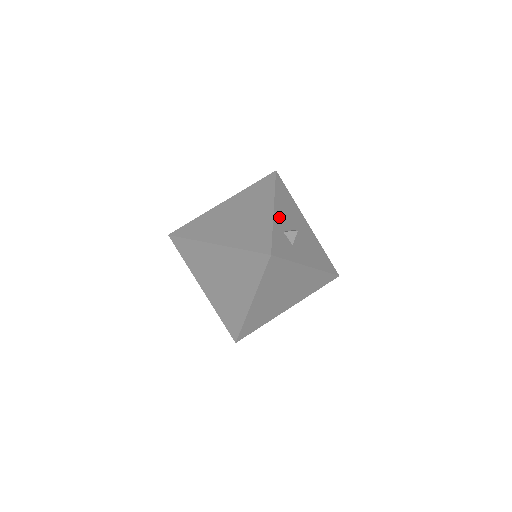
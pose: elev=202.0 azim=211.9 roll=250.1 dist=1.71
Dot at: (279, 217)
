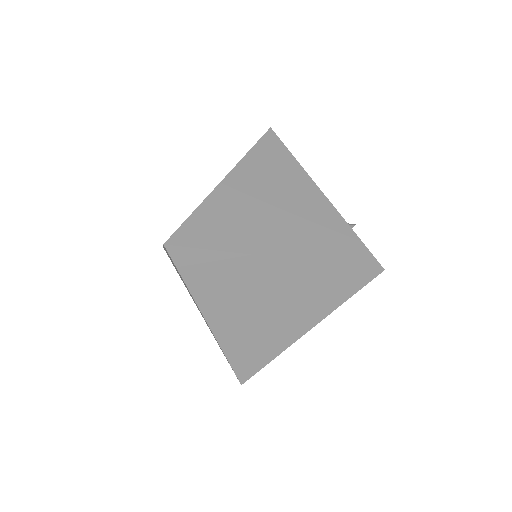
Dot at: occluded
